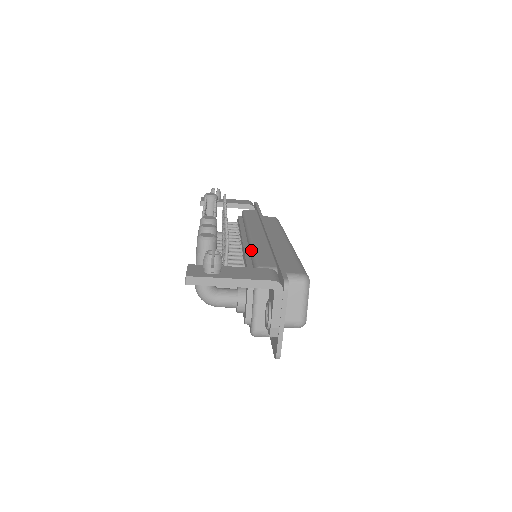
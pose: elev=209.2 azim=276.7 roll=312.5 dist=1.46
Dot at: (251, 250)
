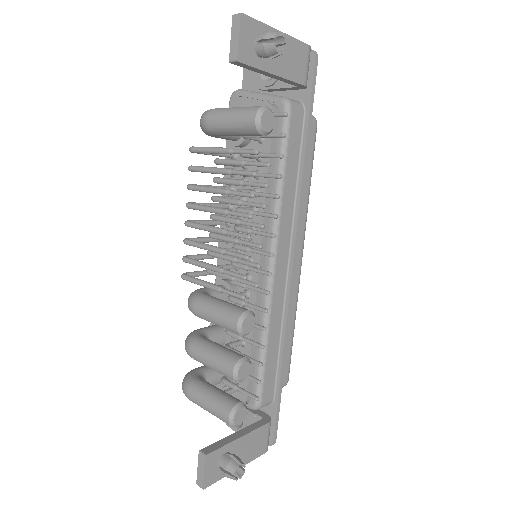
Dot at: (263, 343)
